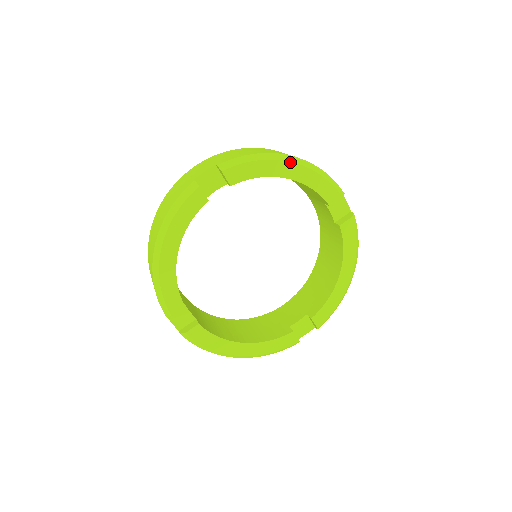
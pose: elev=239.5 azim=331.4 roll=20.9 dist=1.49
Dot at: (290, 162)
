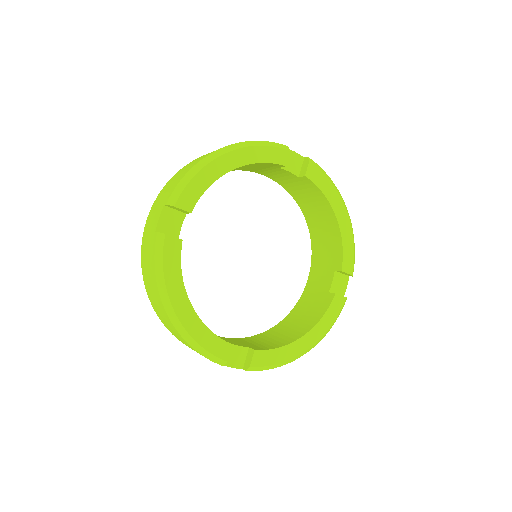
Dot at: (346, 210)
